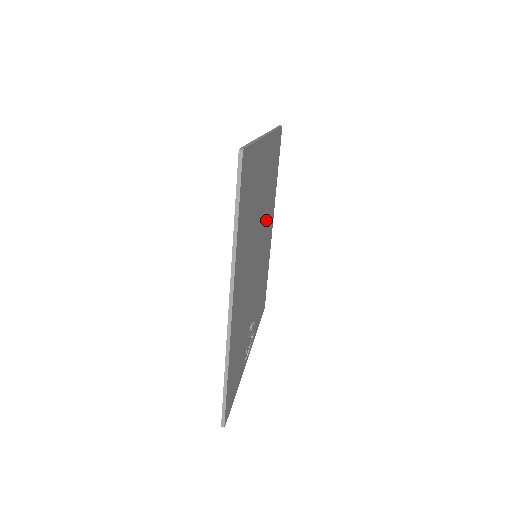
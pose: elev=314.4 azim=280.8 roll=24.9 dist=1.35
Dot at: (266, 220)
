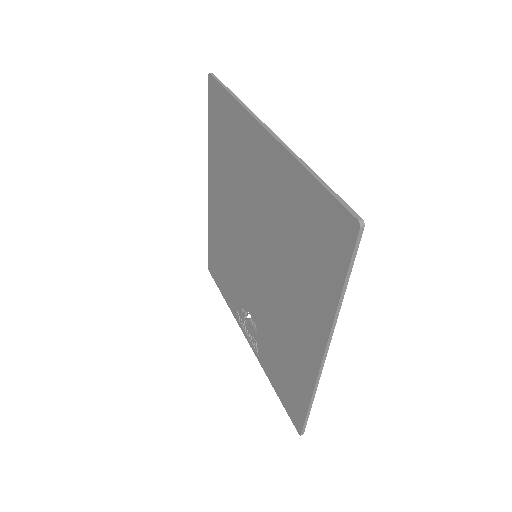
Dot at: occluded
